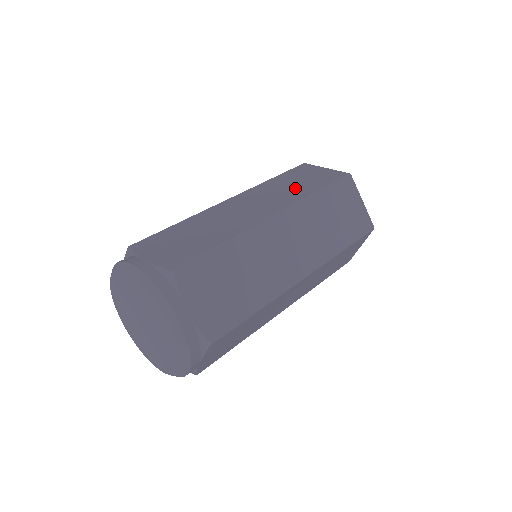
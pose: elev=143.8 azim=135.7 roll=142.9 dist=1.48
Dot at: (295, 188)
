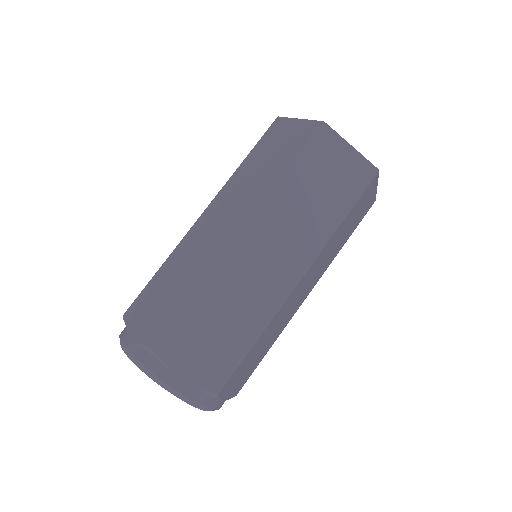
Dot at: (263, 173)
